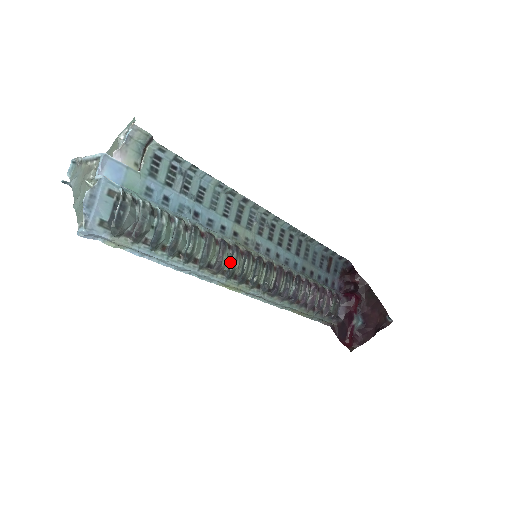
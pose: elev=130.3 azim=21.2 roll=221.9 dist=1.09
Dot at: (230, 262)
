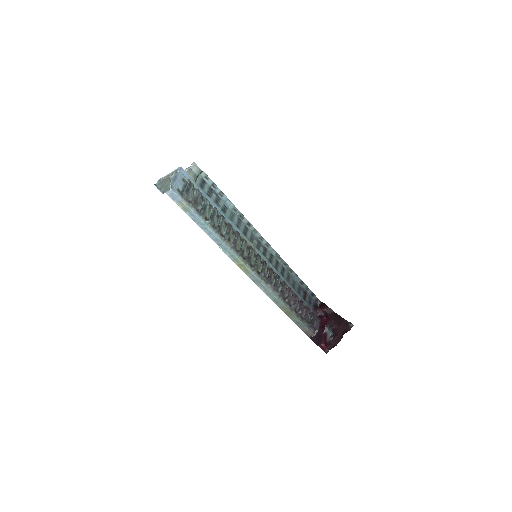
Dot at: (241, 246)
